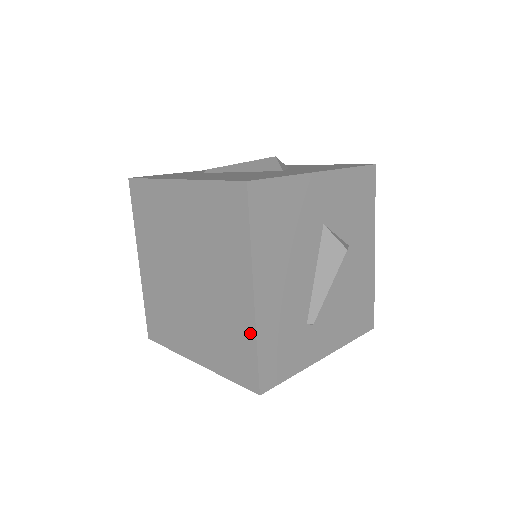
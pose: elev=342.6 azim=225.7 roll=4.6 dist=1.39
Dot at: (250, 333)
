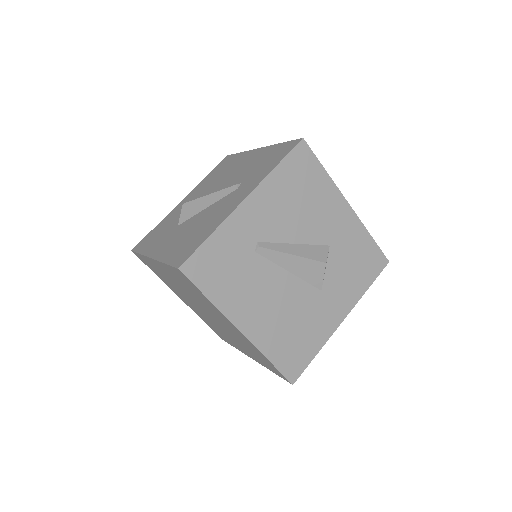
Dot at: (237, 348)
